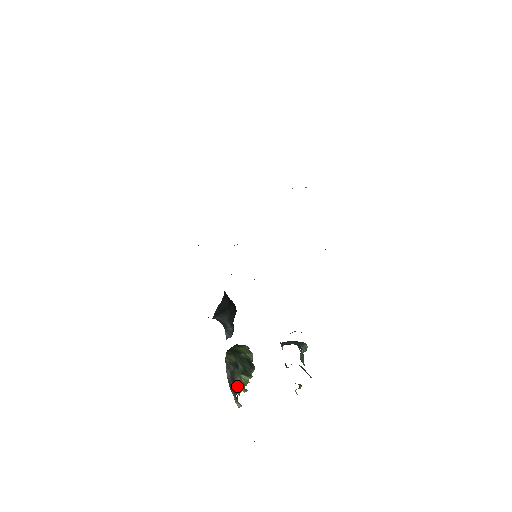
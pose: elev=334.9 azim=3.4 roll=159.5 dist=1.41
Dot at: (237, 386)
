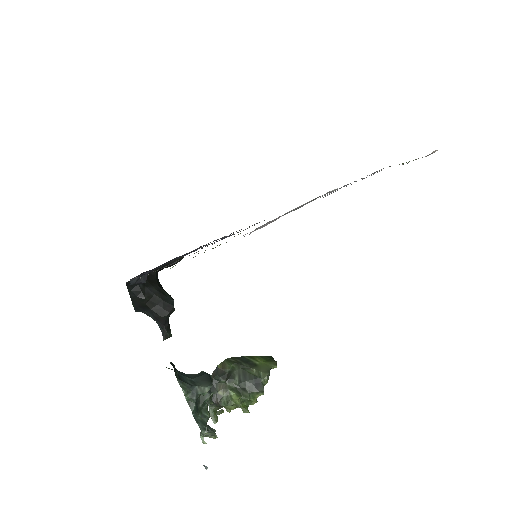
Dot at: (218, 399)
